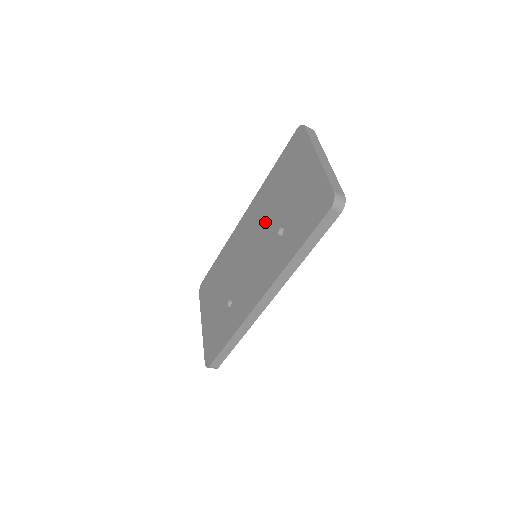
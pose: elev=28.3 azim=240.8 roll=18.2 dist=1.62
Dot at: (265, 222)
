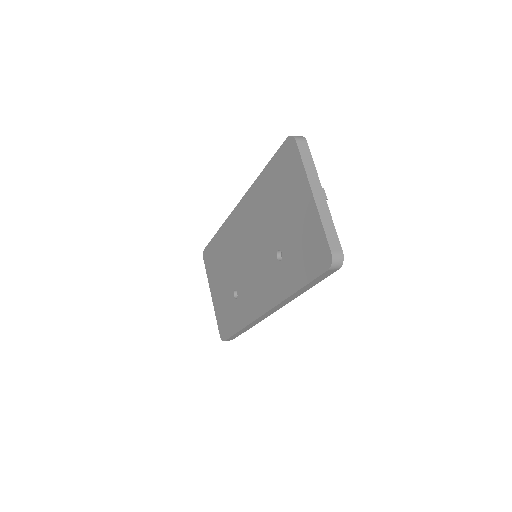
Dot at: (262, 231)
